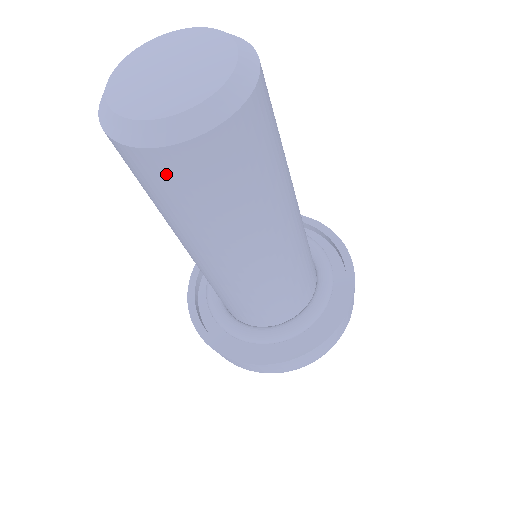
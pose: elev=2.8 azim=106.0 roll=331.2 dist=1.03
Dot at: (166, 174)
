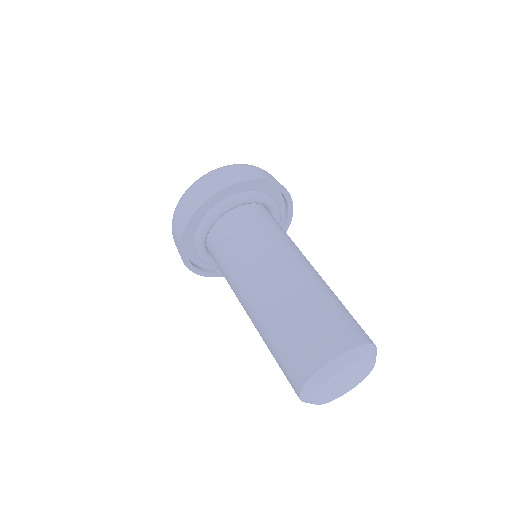
Dot at: occluded
